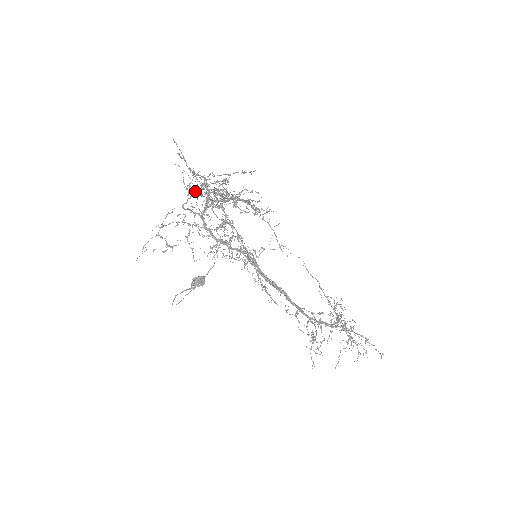
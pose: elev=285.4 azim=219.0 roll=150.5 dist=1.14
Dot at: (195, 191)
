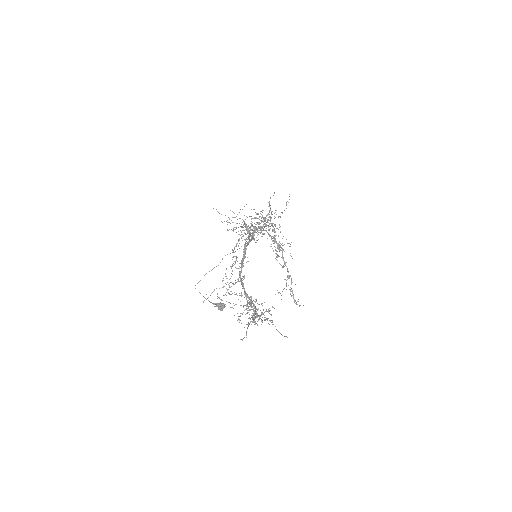
Dot at: occluded
